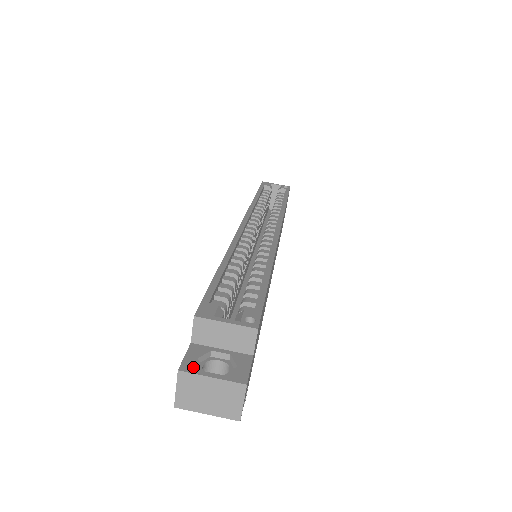
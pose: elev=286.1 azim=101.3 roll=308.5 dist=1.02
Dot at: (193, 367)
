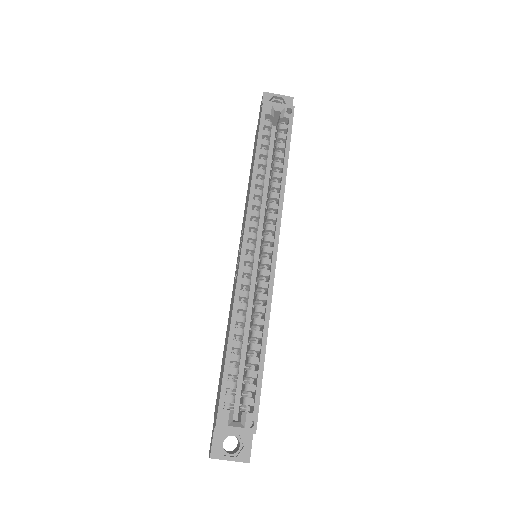
Dot at: (218, 453)
